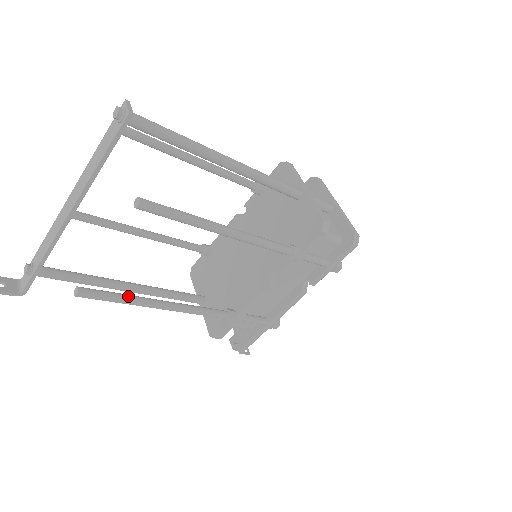
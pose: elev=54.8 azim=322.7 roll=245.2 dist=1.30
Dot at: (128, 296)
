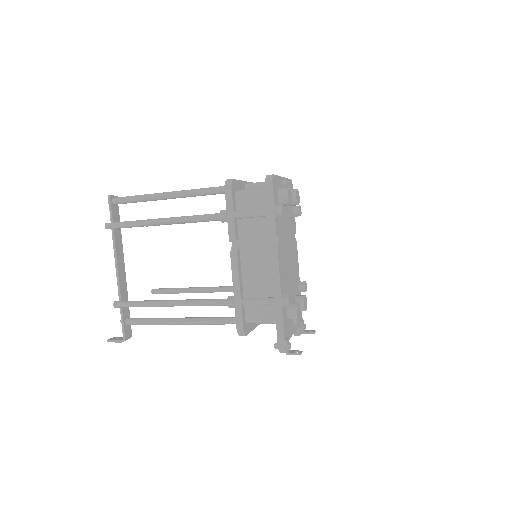
Dot at: (144, 300)
